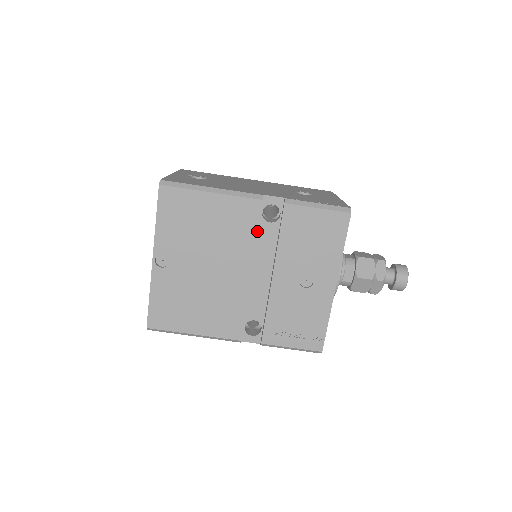
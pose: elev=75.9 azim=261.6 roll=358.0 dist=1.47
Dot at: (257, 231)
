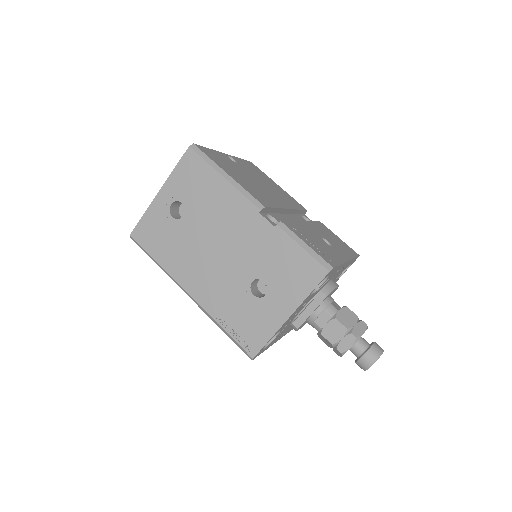
Dot at: (300, 209)
